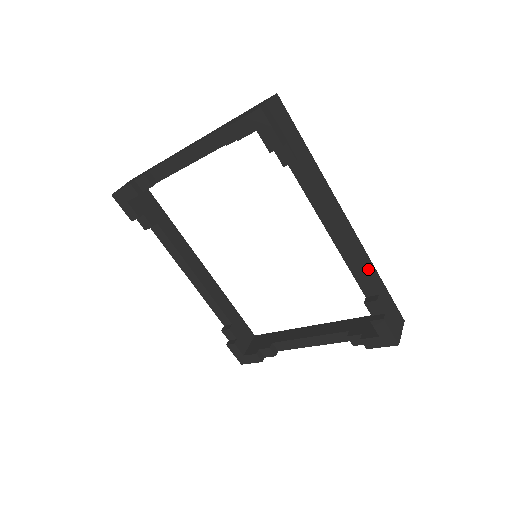
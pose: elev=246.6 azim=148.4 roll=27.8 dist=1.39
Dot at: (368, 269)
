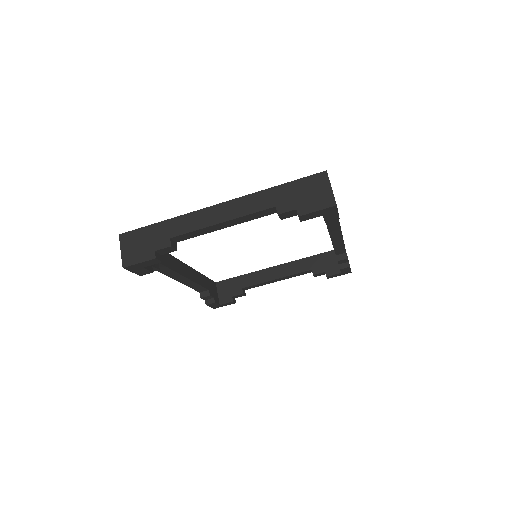
Dot at: occluded
